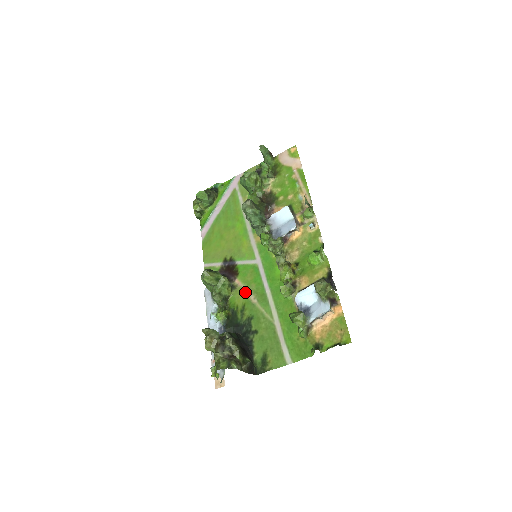
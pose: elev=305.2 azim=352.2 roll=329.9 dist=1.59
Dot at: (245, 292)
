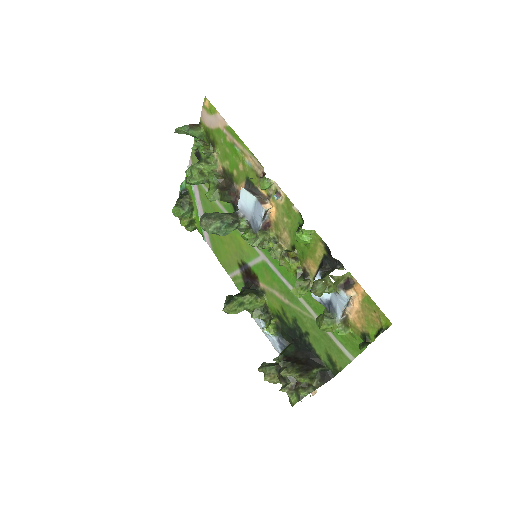
Dot at: (274, 295)
